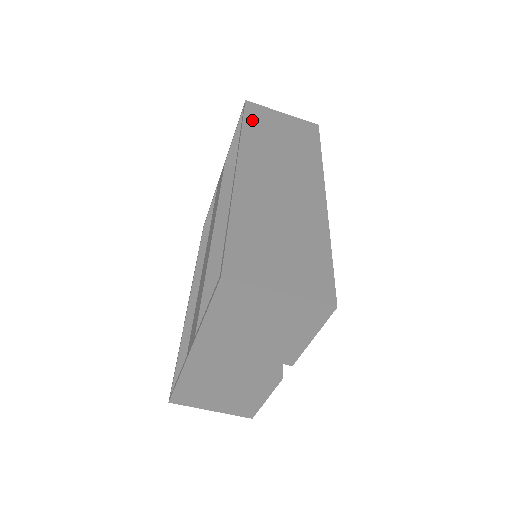
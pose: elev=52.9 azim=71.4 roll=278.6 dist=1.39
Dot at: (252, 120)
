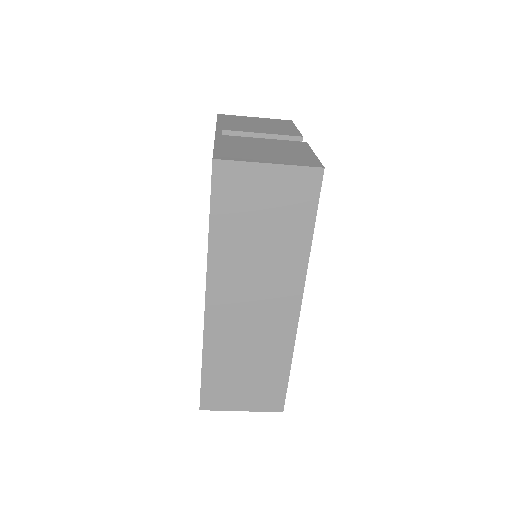
Dot at: (222, 207)
